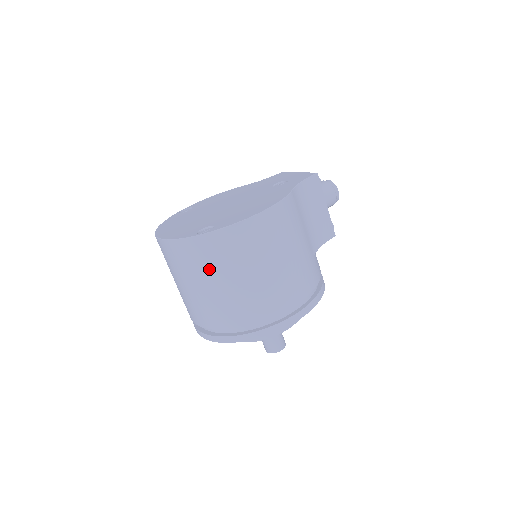
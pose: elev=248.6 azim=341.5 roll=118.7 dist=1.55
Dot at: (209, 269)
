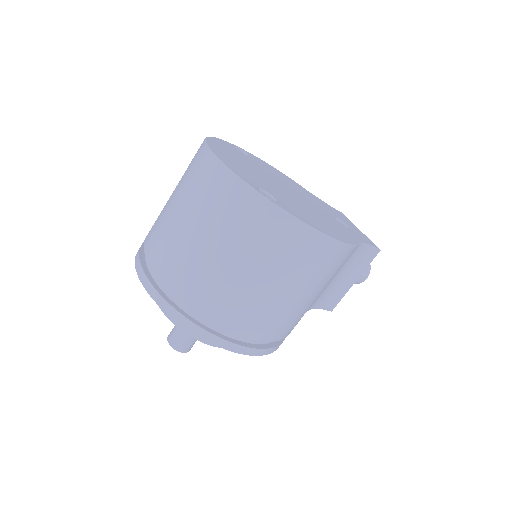
Dot at: (229, 231)
